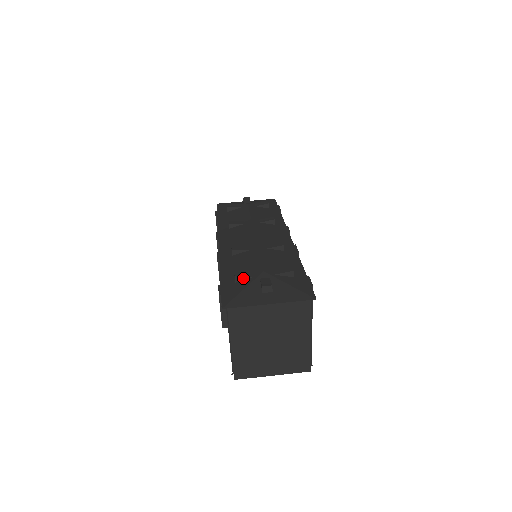
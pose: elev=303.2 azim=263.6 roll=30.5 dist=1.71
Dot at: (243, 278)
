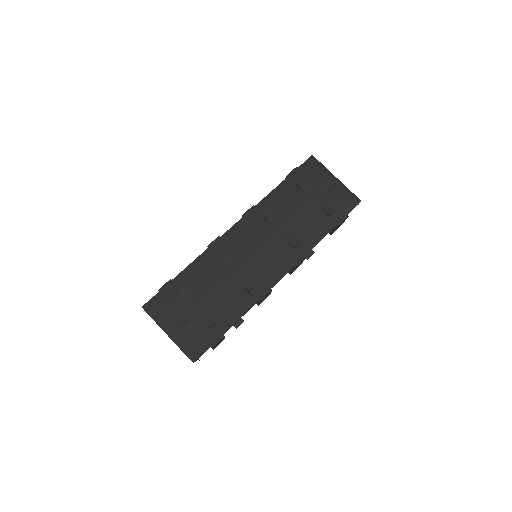
Dot at: (180, 297)
